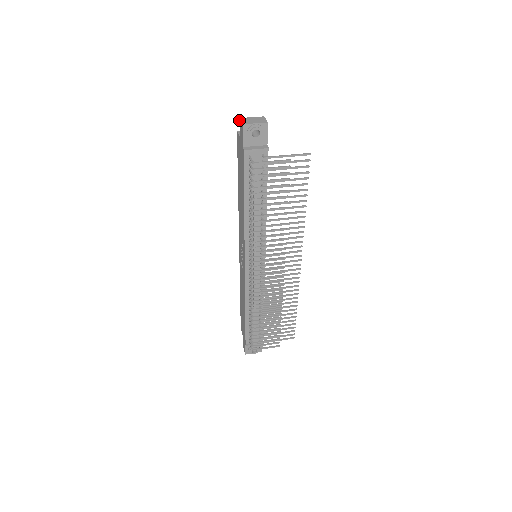
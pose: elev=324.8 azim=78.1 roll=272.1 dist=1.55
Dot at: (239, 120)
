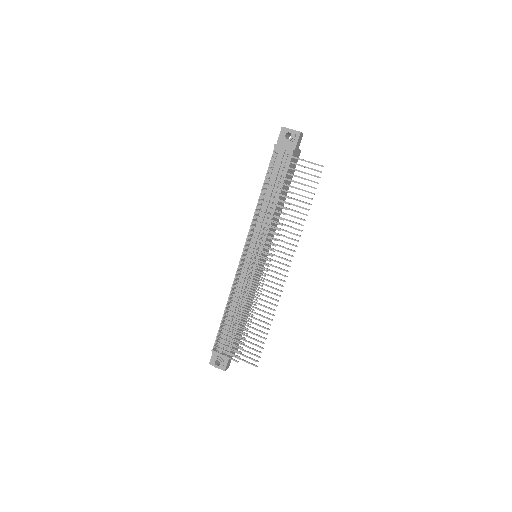
Dot at: occluded
